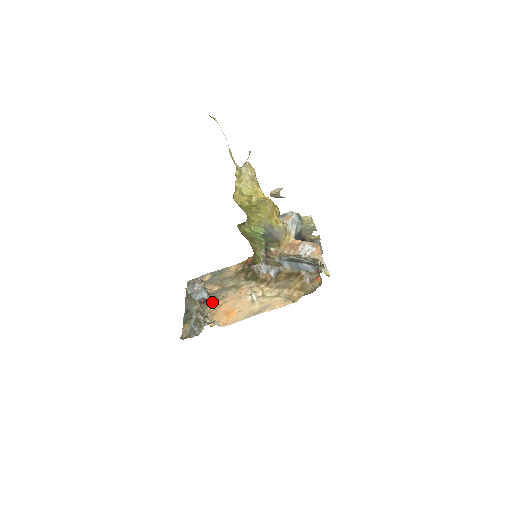
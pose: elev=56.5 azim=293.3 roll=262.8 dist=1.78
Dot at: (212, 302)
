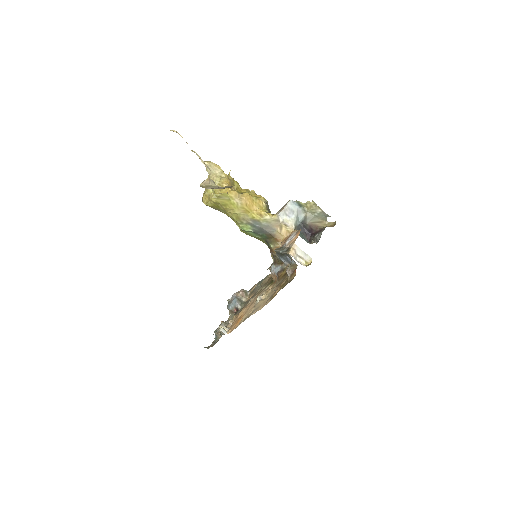
Dot at: (240, 311)
